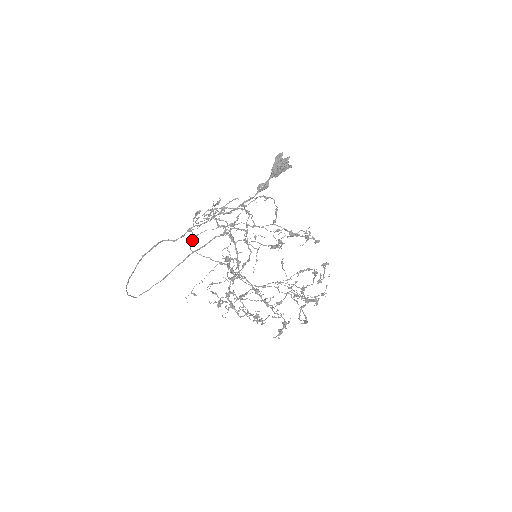
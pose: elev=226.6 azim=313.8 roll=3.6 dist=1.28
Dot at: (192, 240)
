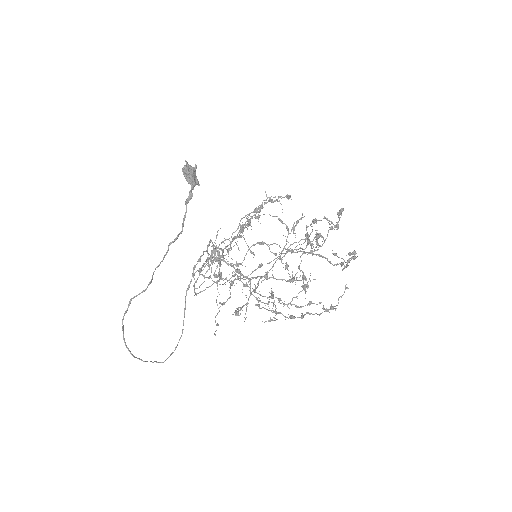
Dot at: (194, 289)
